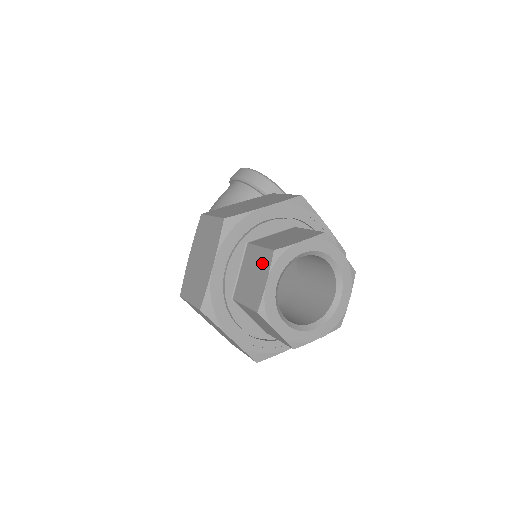
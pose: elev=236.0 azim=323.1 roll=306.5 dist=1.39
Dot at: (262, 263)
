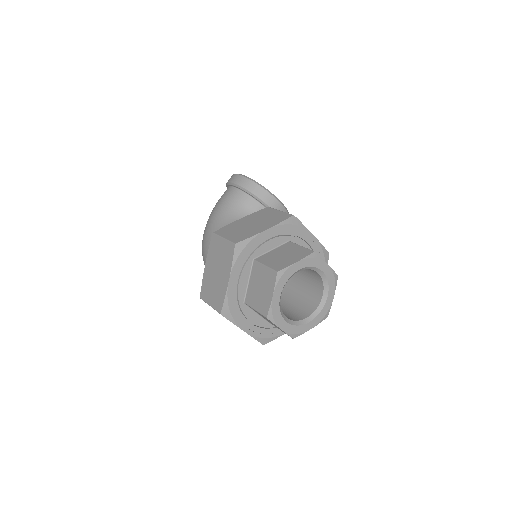
Dot at: (268, 280)
